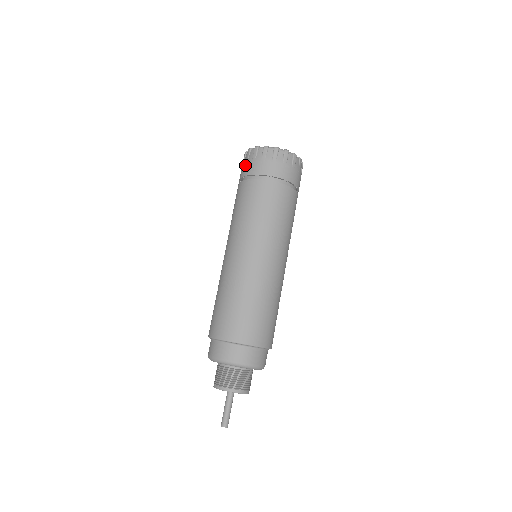
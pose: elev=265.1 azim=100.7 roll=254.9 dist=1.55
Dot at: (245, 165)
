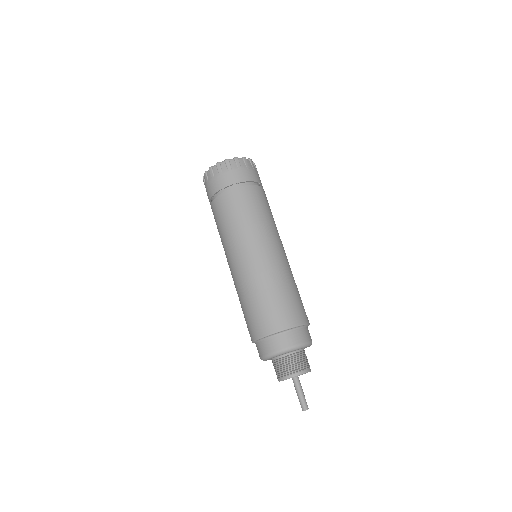
Dot at: (208, 187)
